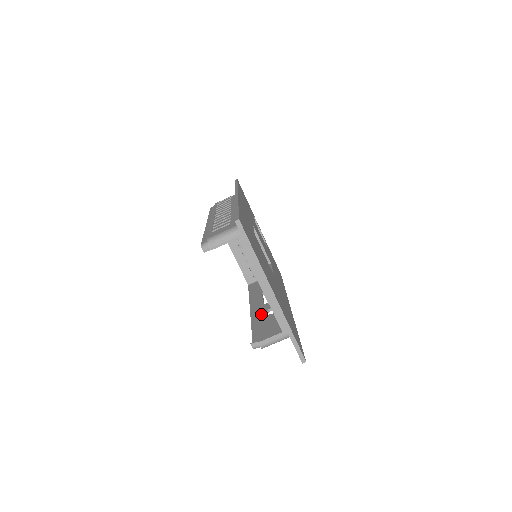
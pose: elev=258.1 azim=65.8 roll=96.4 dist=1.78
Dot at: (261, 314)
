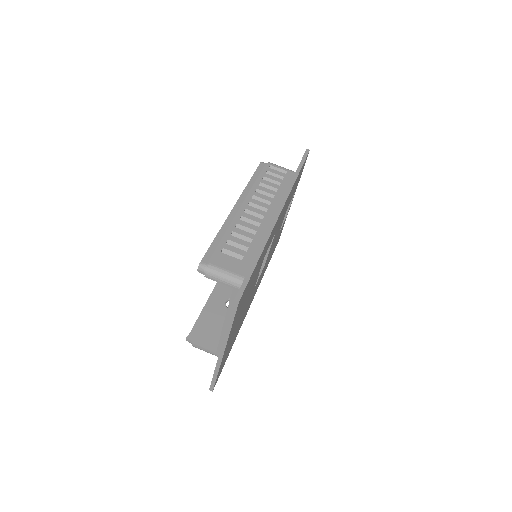
Dot at: (222, 298)
